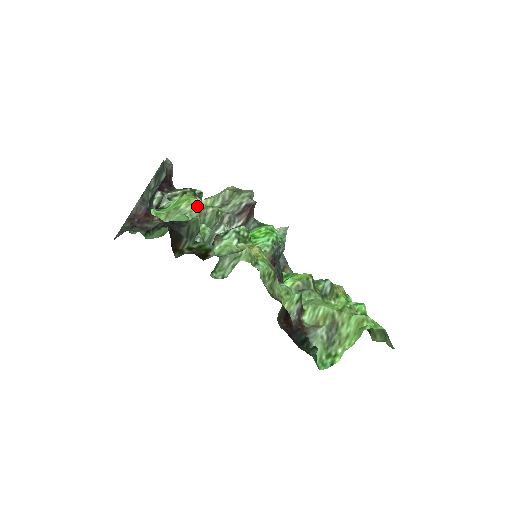
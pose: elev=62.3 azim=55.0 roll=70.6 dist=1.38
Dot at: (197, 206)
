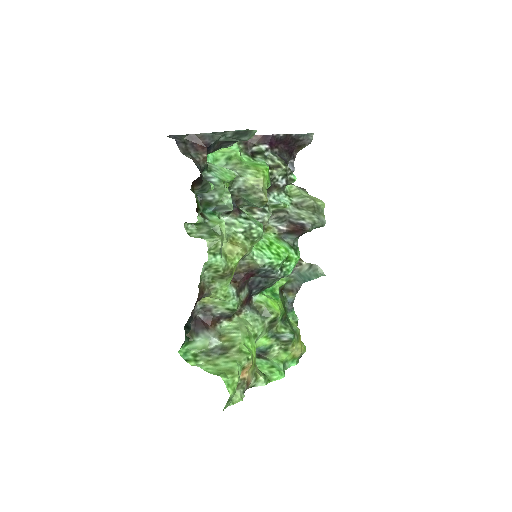
Dot at: (256, 182)
